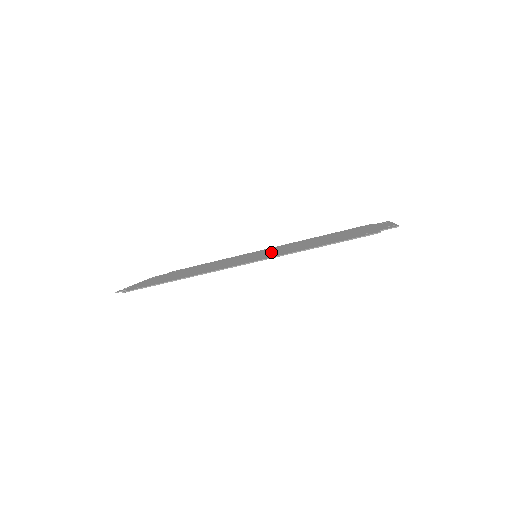
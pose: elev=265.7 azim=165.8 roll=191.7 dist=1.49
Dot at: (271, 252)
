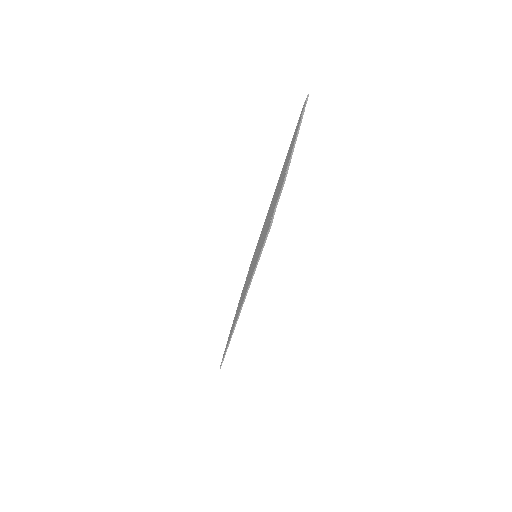
Dot at: occluded
